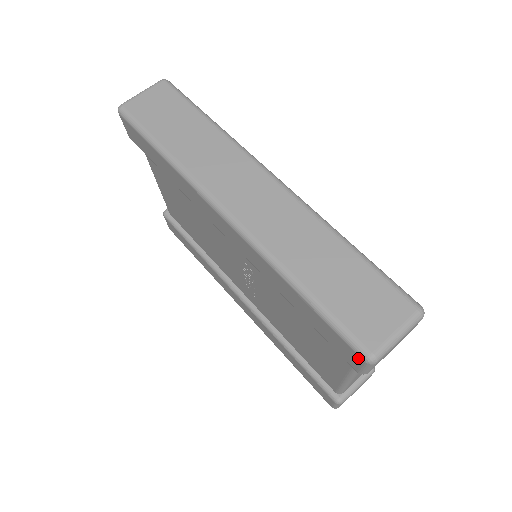
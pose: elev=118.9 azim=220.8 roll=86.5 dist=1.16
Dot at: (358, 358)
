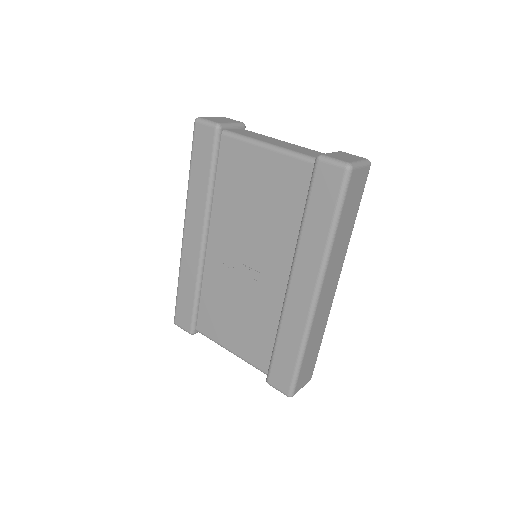
Dot at: (286, 391)
